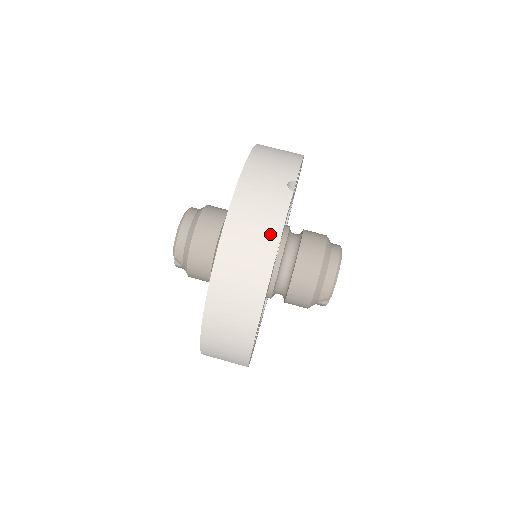
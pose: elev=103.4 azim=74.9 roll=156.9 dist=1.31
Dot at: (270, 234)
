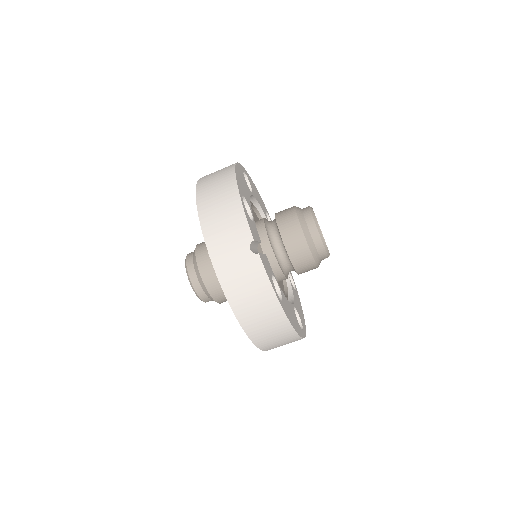
Dot at: (267, 297)
